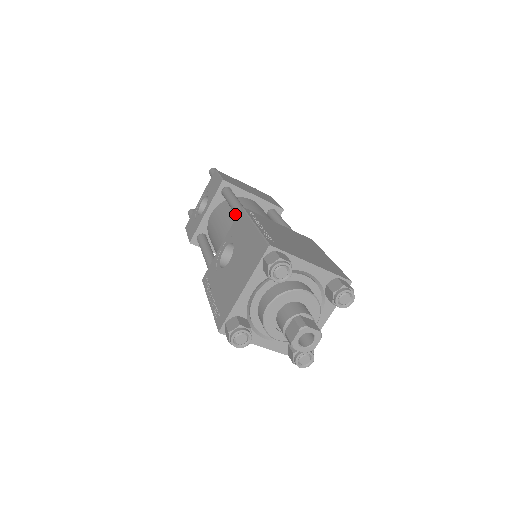
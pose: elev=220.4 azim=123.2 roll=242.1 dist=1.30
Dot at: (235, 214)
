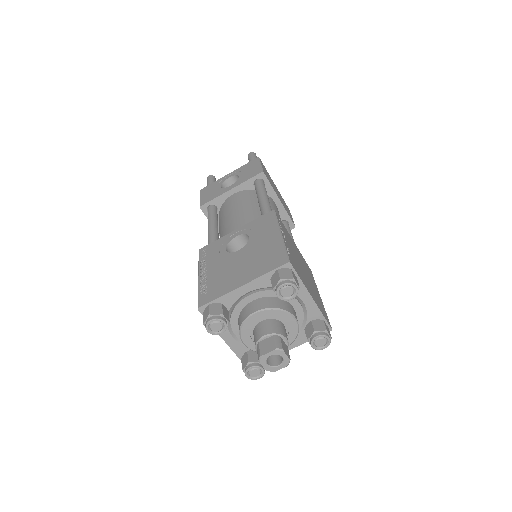
Dot at: (261, 210)
